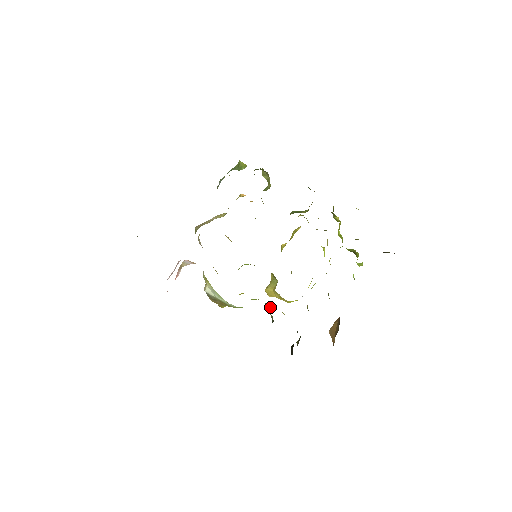
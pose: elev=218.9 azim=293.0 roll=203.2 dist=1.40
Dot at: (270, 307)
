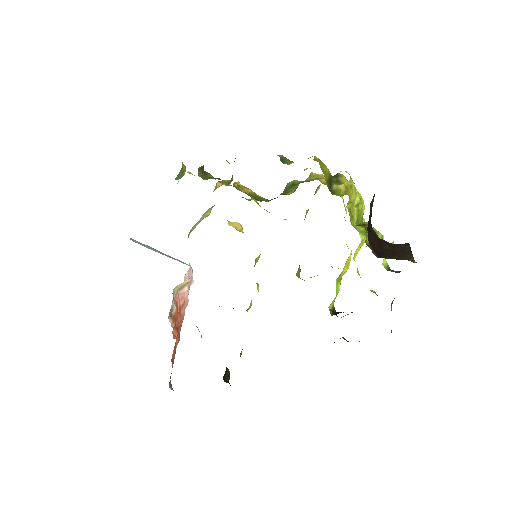
Dot at: occluded
